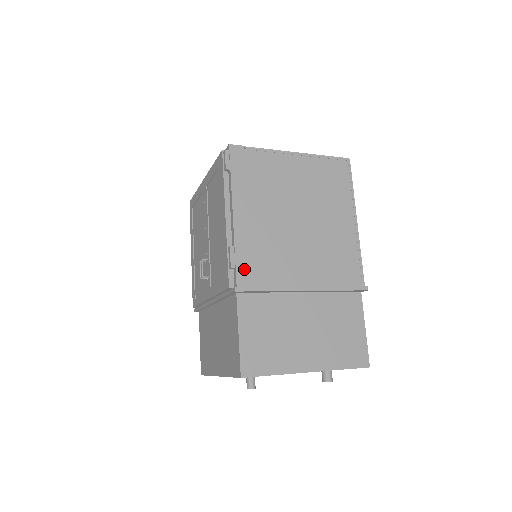
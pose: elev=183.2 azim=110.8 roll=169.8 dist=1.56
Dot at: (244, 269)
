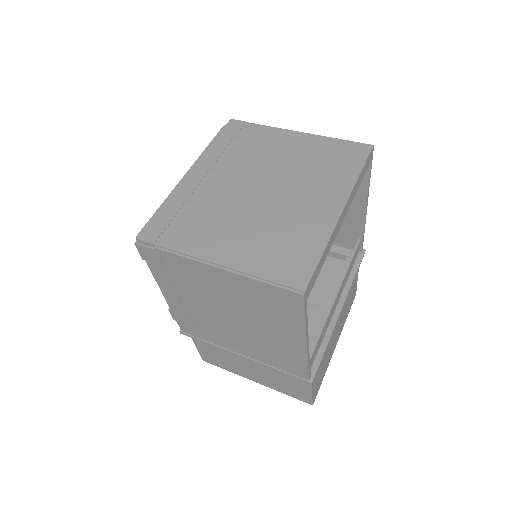
Dot at: (184, 325)
